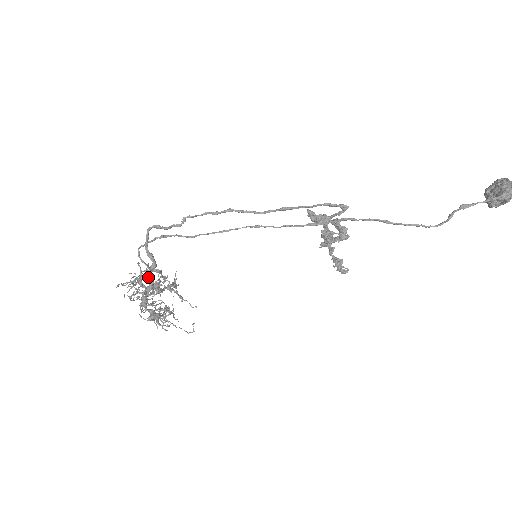
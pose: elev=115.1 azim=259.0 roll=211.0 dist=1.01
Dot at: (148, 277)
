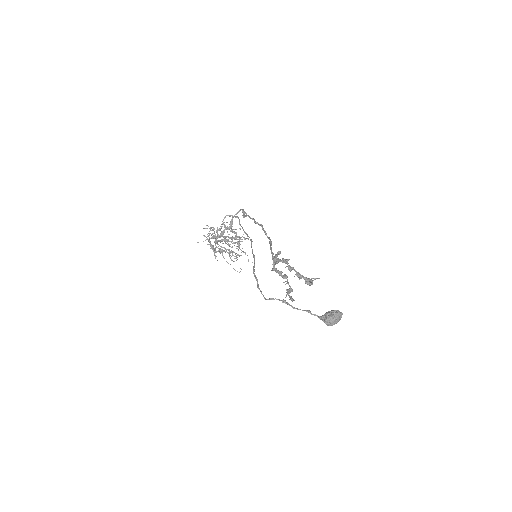
Dot at: (222, 231)
